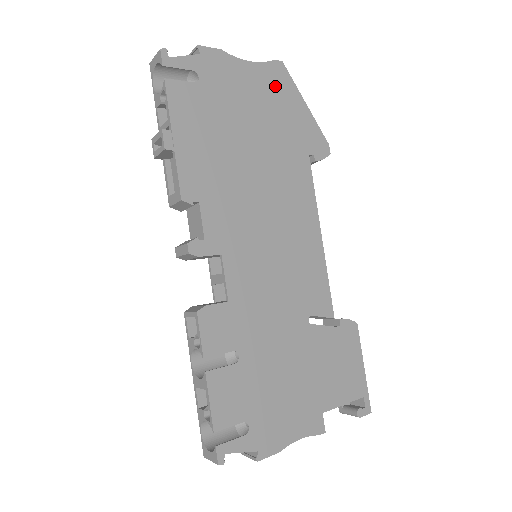
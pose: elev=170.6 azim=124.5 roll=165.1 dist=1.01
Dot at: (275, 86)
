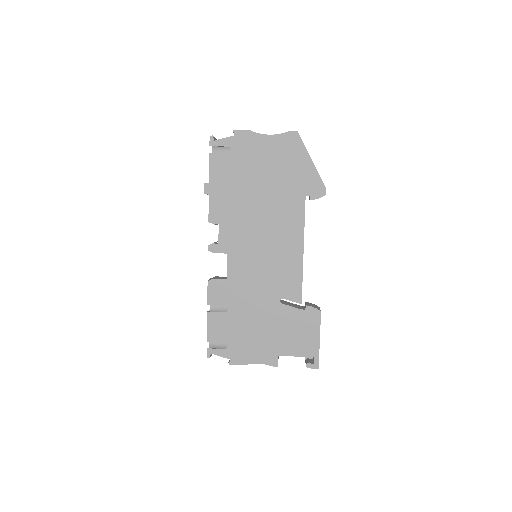
Dot at: (287, 149)
